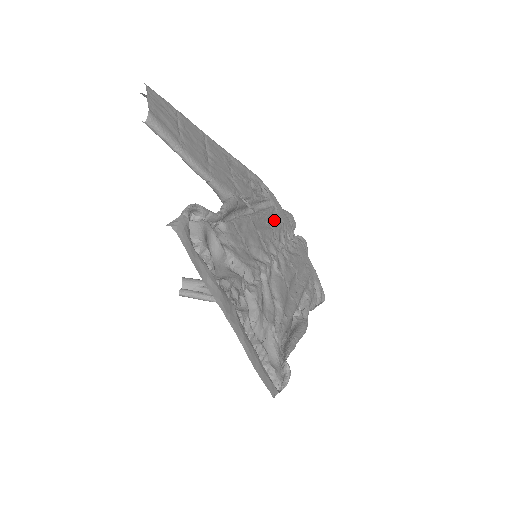
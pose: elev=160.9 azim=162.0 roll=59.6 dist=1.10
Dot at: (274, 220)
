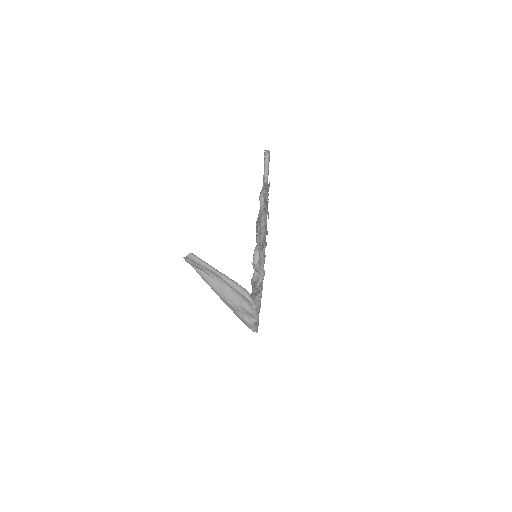
Dot at: occluded
